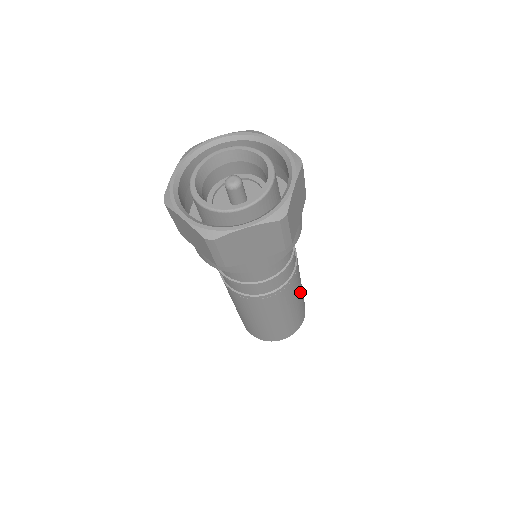
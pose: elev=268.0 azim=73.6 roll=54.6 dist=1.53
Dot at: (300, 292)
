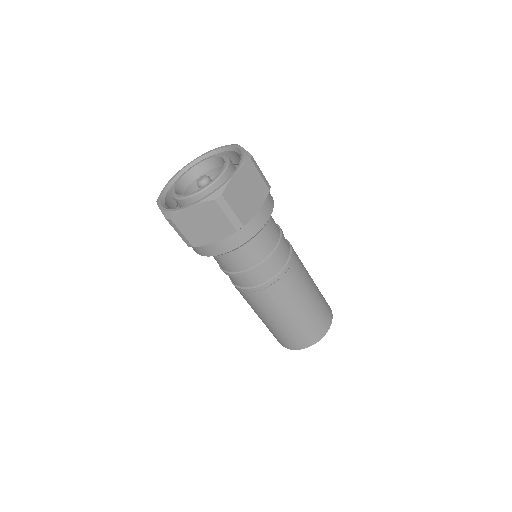
Dot at: occluded
